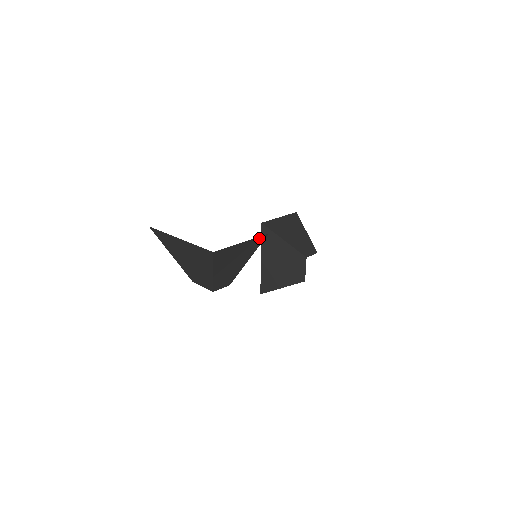
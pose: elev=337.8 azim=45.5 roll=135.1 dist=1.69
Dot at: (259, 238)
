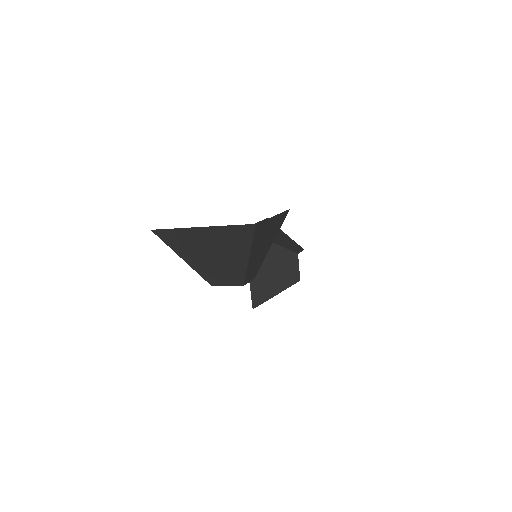
Dot at: (283, 214)
